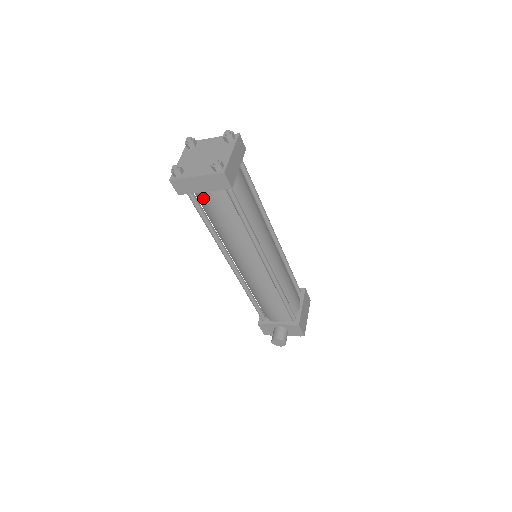
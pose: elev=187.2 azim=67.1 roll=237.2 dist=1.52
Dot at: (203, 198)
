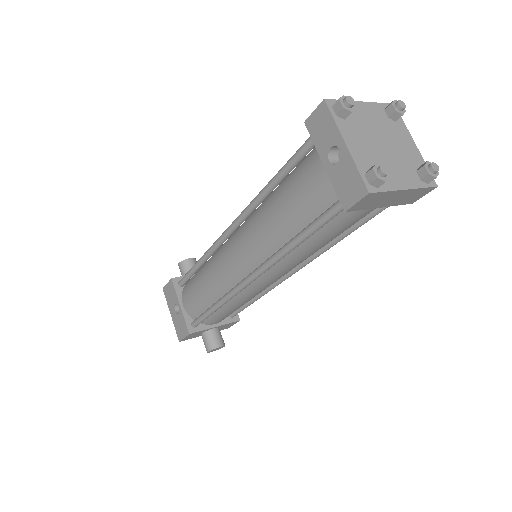
Dot at: (356, 211)
